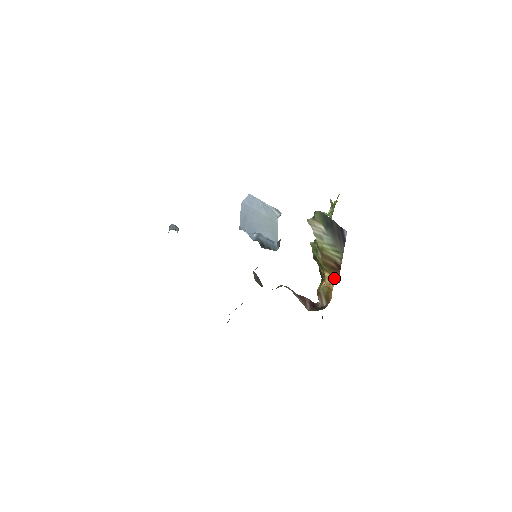
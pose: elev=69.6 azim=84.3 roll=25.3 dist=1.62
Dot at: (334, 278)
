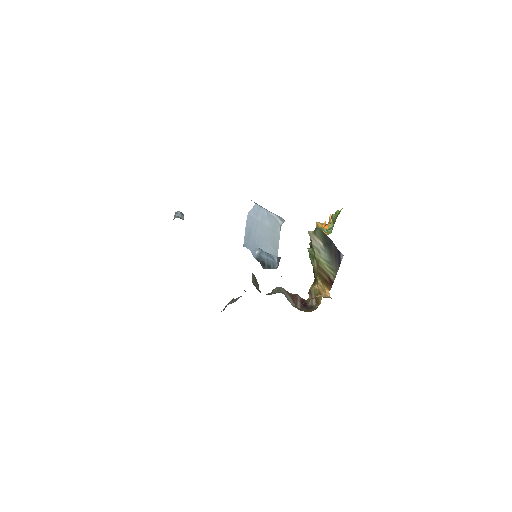
Dot at: (326, 289)
